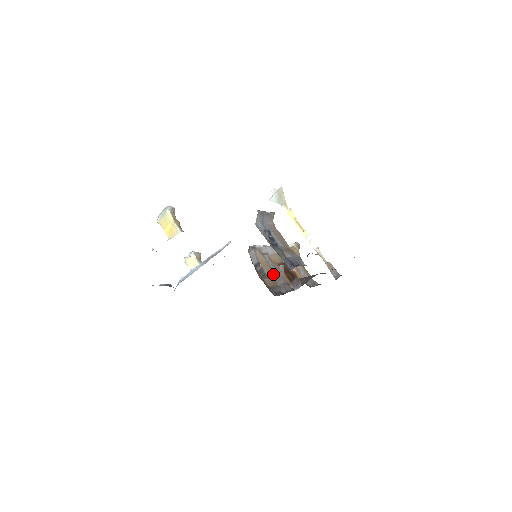
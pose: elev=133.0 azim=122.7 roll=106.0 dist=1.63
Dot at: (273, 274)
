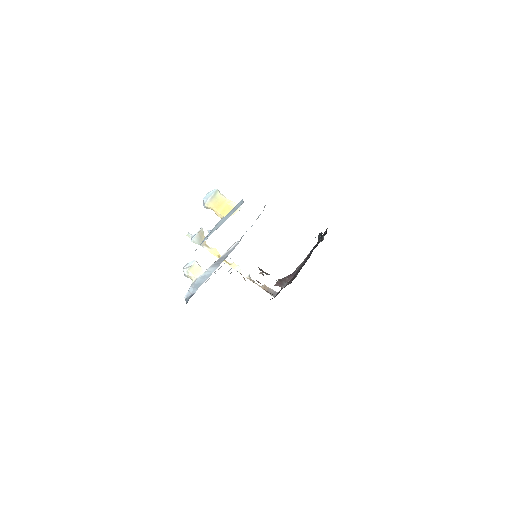
Dot at: occluded
